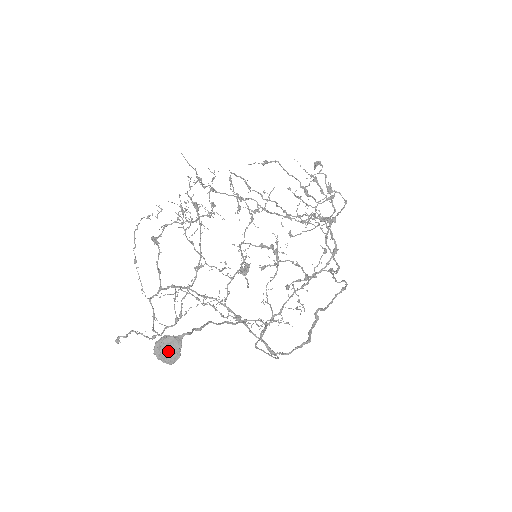
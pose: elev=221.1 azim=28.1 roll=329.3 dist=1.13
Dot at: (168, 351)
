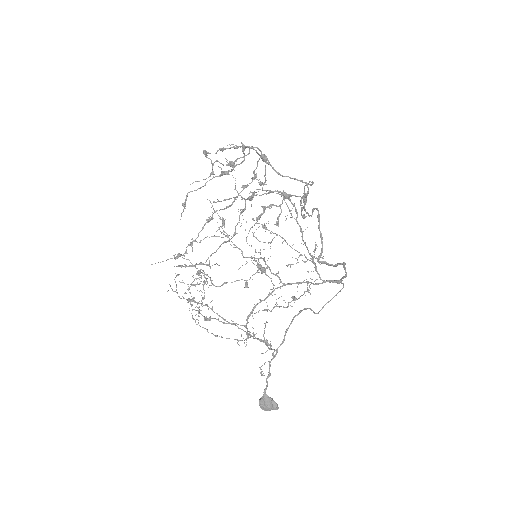
Dot at: (268, 408)
